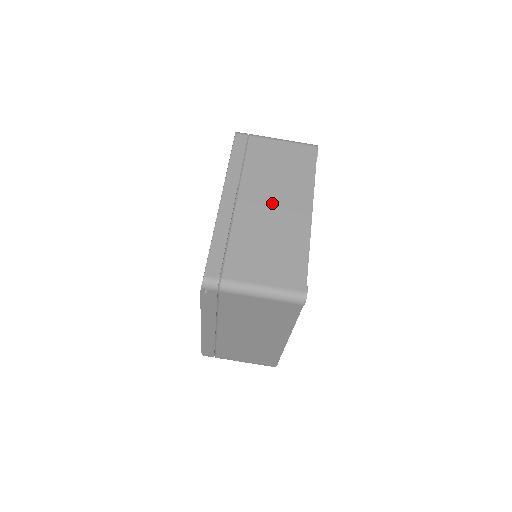
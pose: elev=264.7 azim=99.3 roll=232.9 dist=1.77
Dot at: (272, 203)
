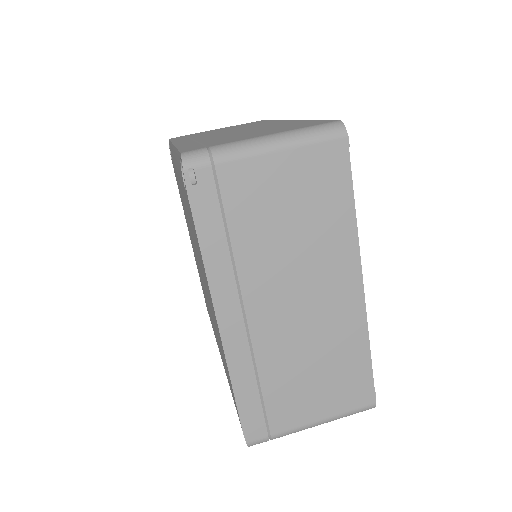
Dot at: (240, 130)
